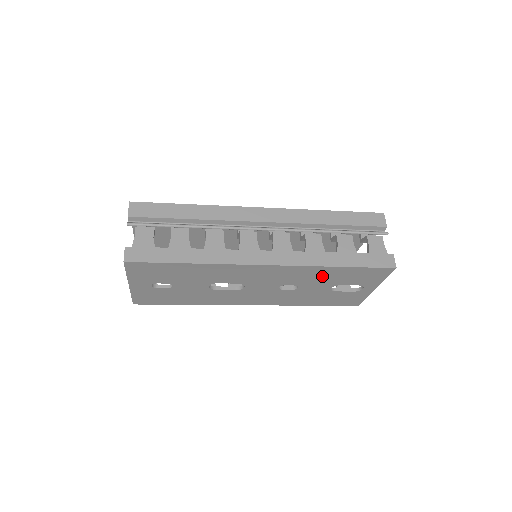
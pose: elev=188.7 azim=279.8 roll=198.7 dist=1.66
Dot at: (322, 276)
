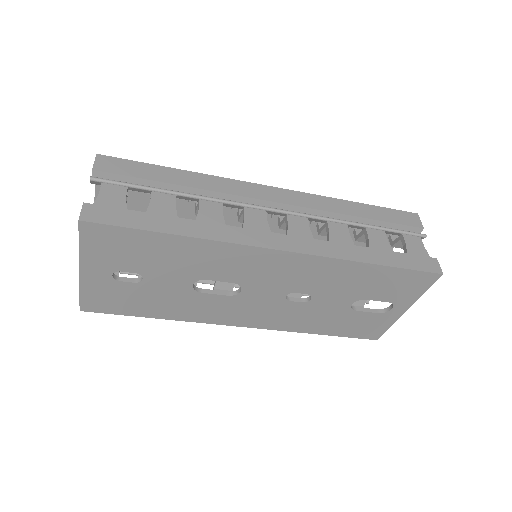
Dot at: (347, 280)
